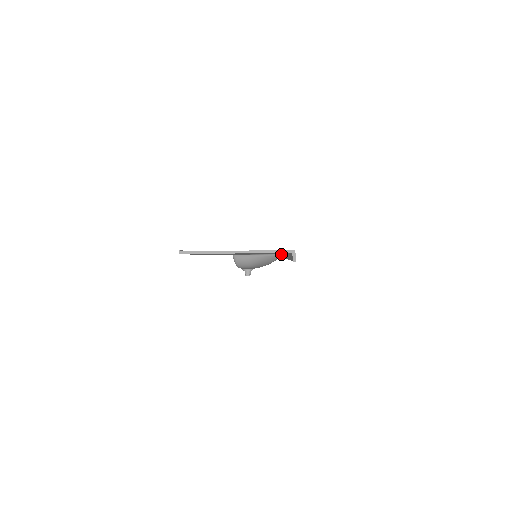
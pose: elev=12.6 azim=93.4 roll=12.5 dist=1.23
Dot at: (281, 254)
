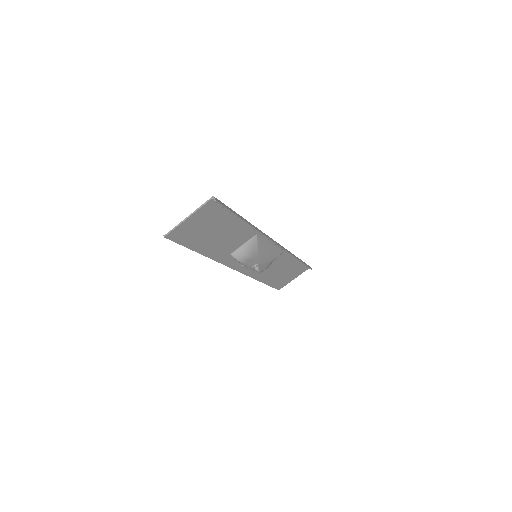
Dot at: (256, 235)
